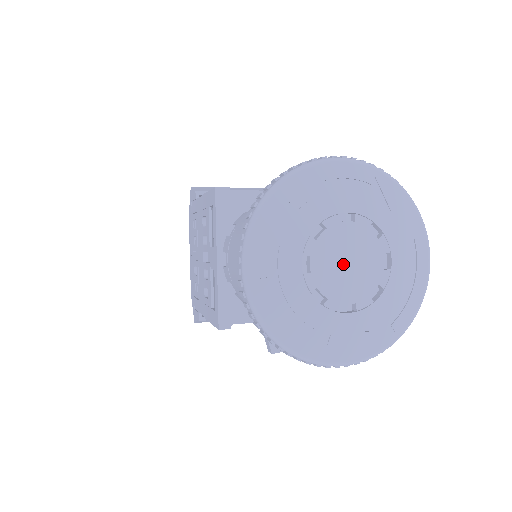
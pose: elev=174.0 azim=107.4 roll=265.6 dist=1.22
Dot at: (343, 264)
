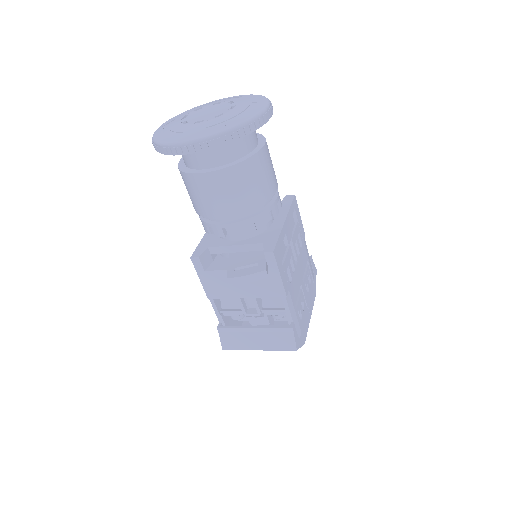
Dot at: (205, 113)
